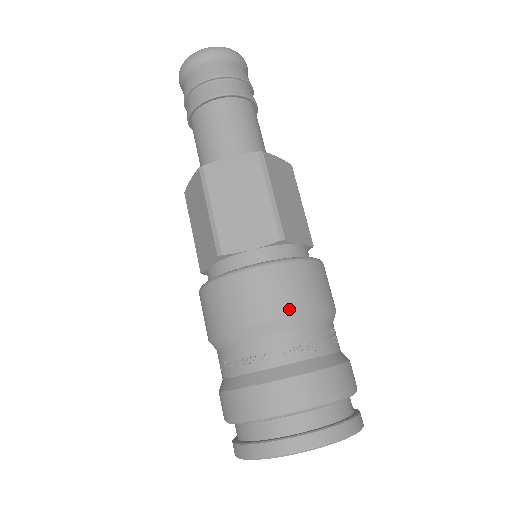
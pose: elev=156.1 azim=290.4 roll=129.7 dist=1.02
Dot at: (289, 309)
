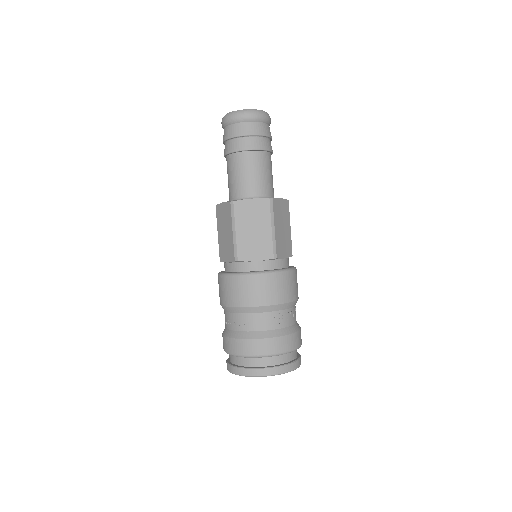
Dot at: (231, 303)
